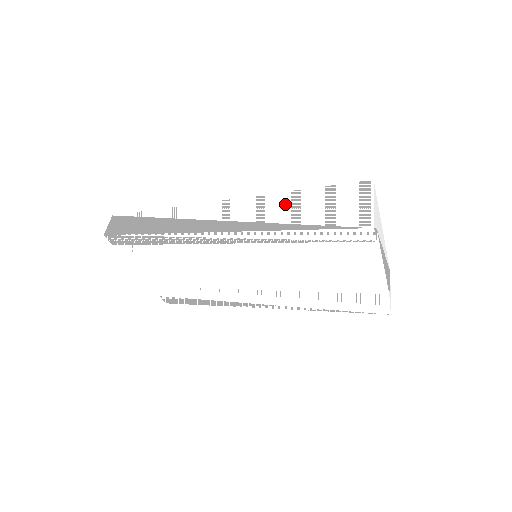
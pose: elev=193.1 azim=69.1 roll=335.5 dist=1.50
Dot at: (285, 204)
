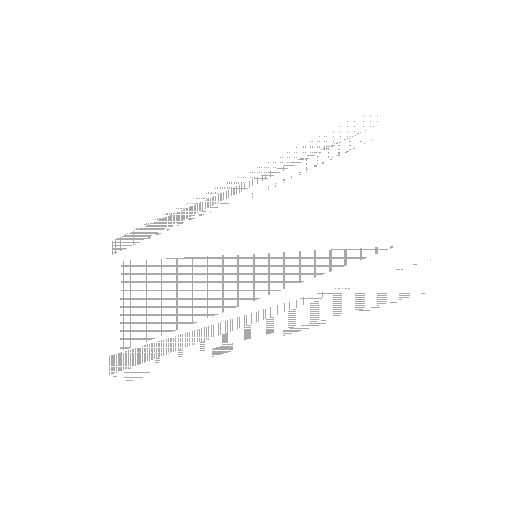
Dot at: occluded
